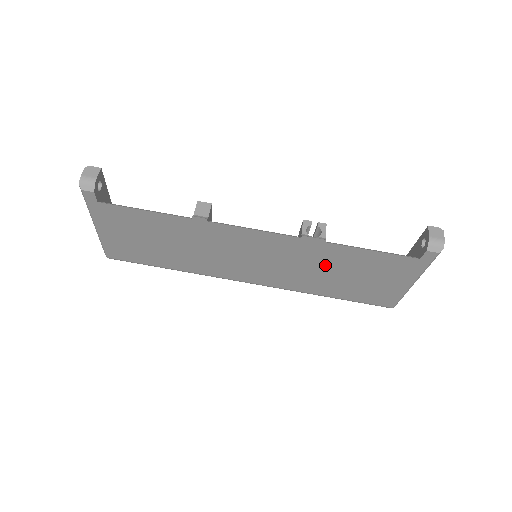
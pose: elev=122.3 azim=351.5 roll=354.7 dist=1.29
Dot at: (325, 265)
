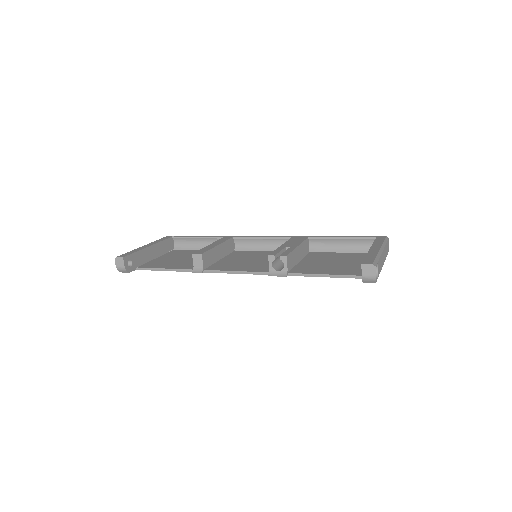
Dot at: occluded
